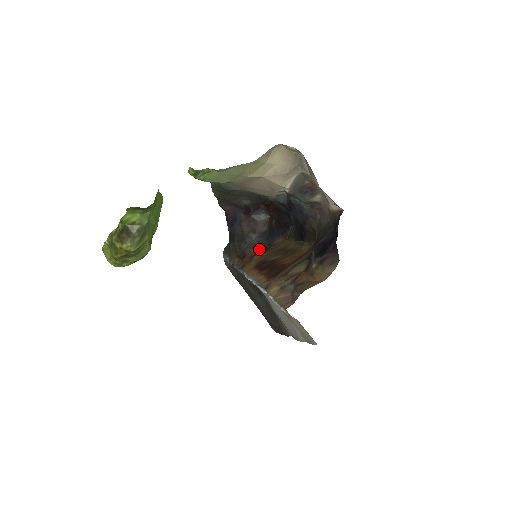
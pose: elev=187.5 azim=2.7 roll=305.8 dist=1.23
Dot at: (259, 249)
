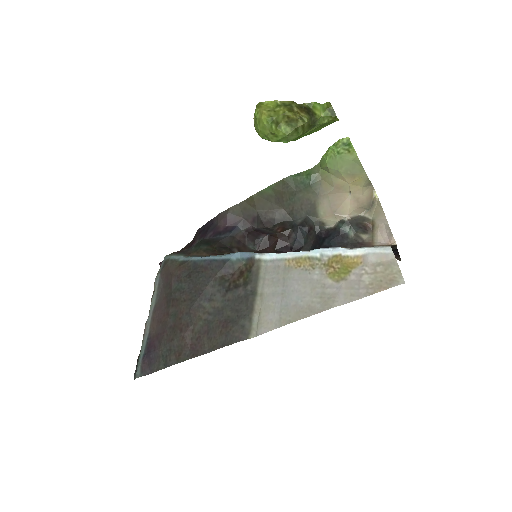
Dot at: occluded
